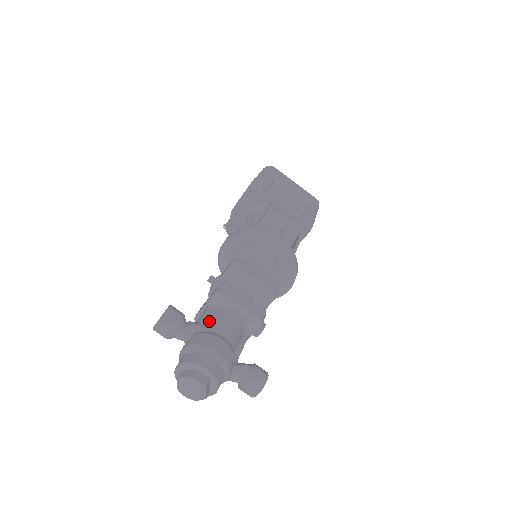
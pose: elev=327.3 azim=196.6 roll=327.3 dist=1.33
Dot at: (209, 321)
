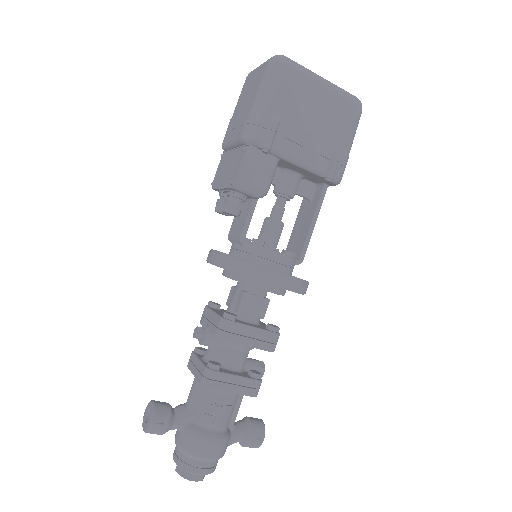
Dot at: (199, 405)
